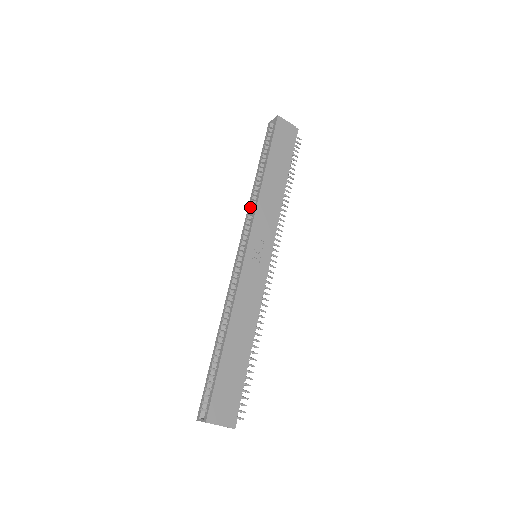
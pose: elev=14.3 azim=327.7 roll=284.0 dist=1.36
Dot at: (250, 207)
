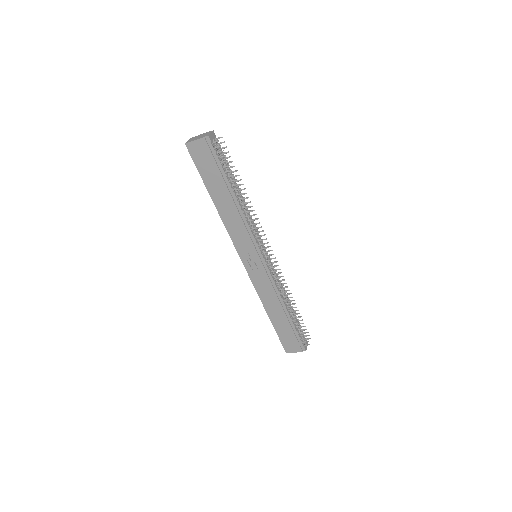
Dot at: occluded
